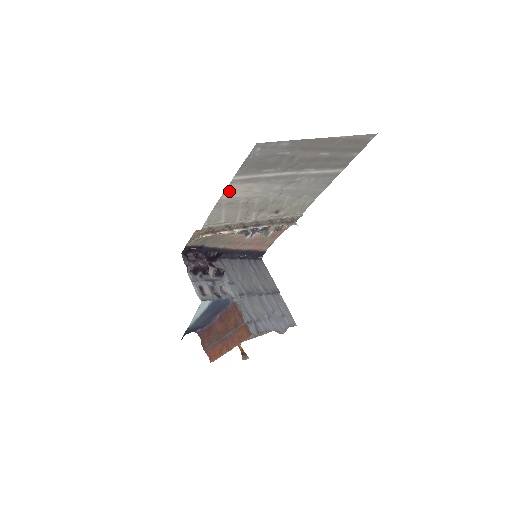
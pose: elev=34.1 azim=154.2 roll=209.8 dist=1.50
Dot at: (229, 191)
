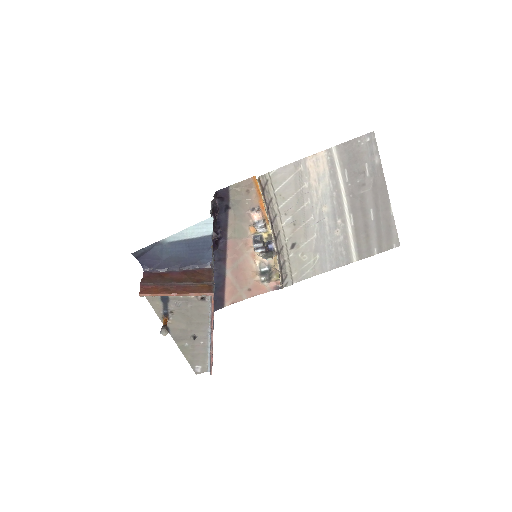
Dot at: (317, 159)
